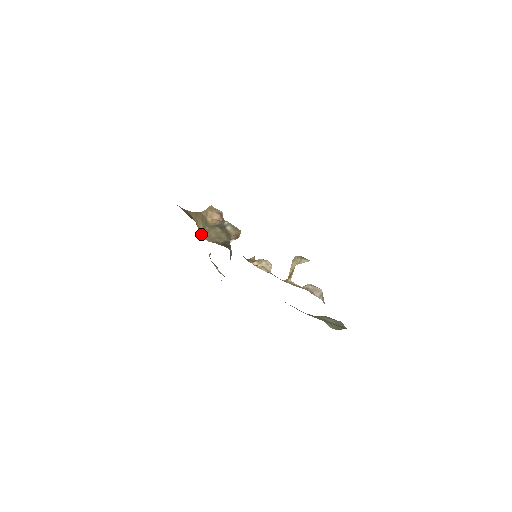
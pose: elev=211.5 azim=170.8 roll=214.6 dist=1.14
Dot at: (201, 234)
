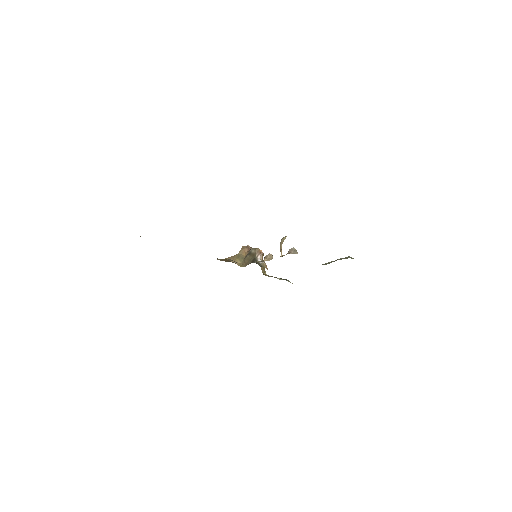
Dot at: (239, 265)
